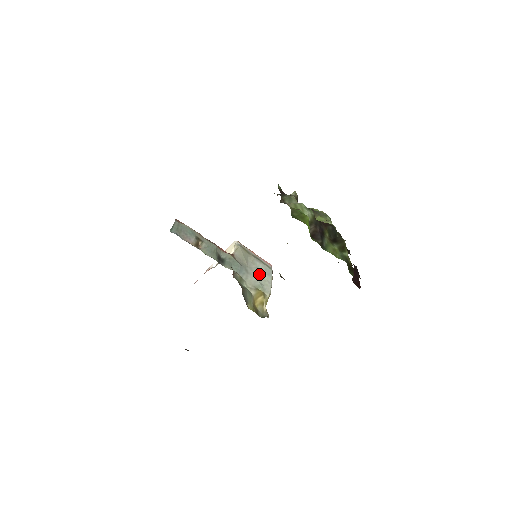
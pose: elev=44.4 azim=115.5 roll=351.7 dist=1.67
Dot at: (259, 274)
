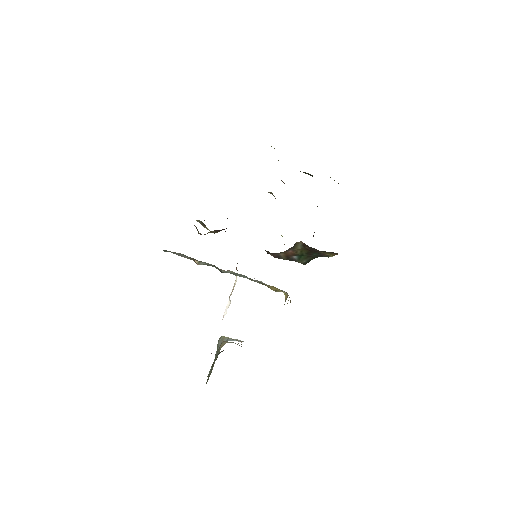
Dot at: occluded
